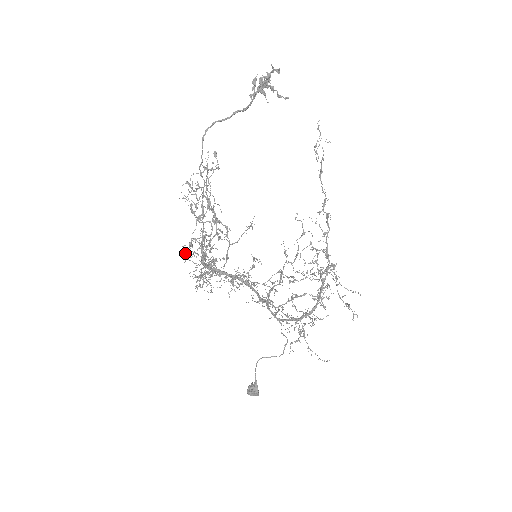
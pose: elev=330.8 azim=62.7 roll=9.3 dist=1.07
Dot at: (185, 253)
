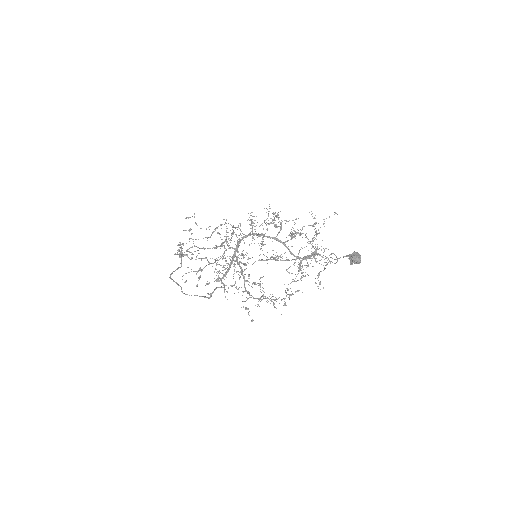
Dot at: occluded
